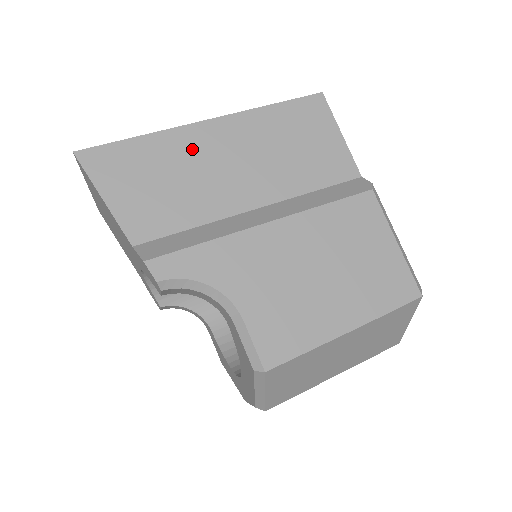
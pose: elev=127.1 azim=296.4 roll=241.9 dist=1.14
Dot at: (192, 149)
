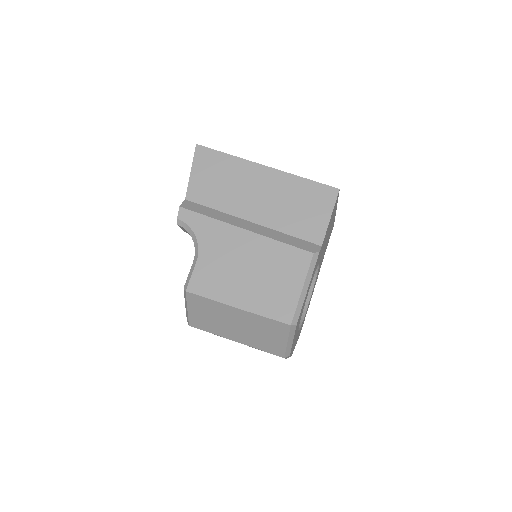
Dot at: (246, 175)
